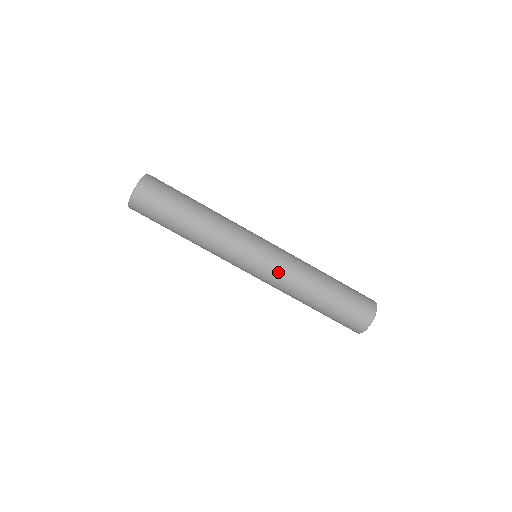
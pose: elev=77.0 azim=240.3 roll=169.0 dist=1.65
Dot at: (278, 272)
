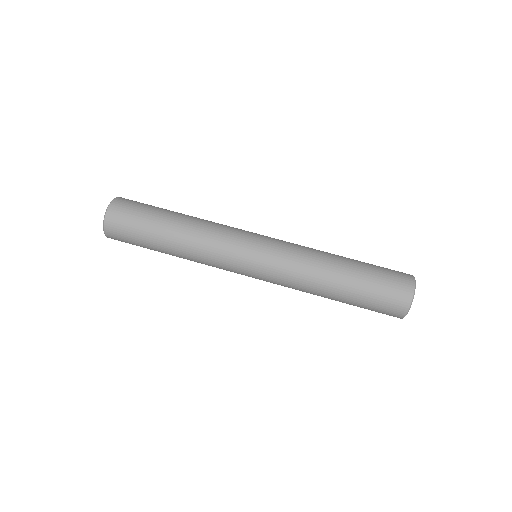
Dot at: (283, 261)
